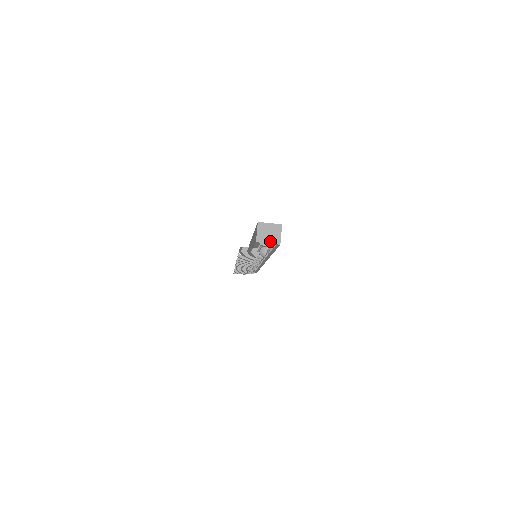
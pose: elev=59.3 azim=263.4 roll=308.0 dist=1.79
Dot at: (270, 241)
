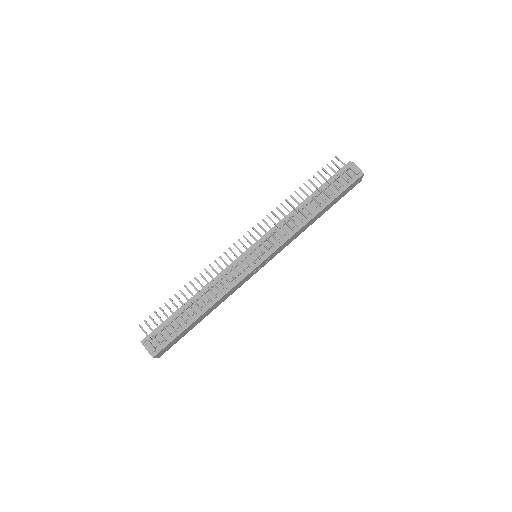
Dot at: (358, 169)
